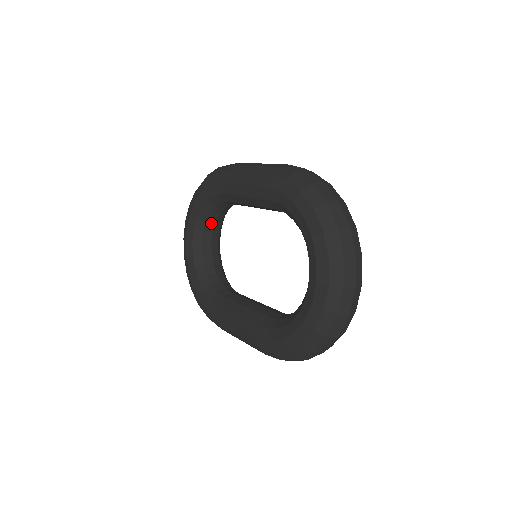
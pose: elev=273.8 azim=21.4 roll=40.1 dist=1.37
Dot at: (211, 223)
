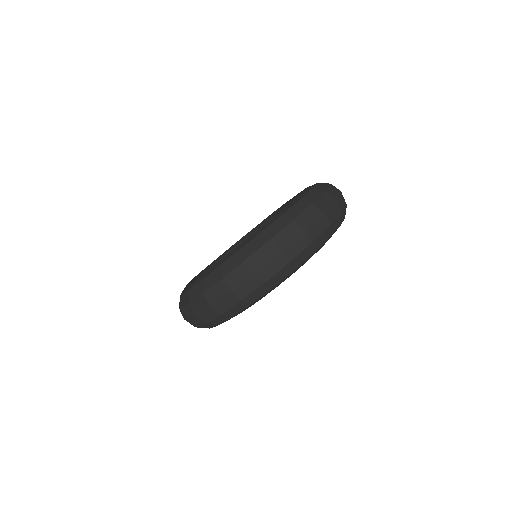
Dot at: occluded
